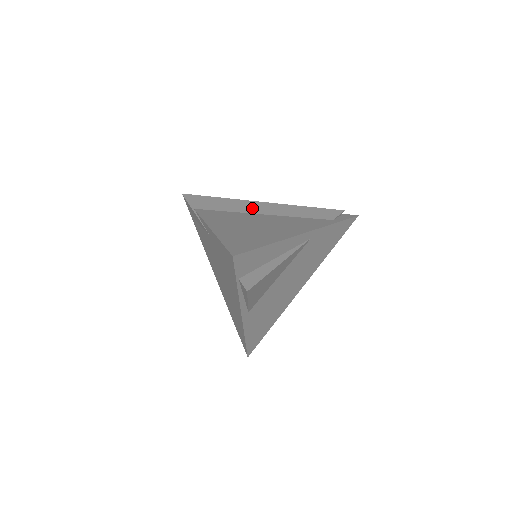
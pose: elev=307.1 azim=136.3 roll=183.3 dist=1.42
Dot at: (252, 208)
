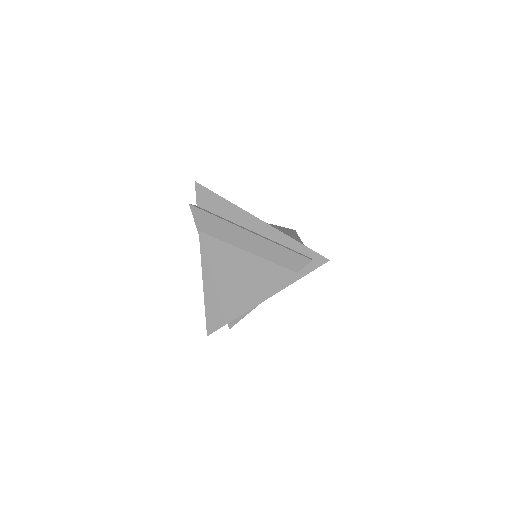
Dot at: (237, 239)
